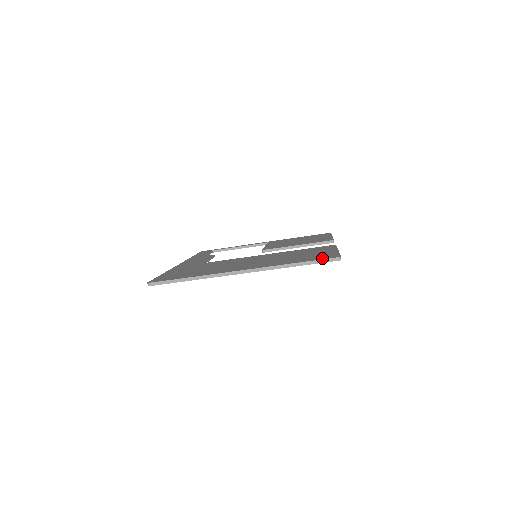
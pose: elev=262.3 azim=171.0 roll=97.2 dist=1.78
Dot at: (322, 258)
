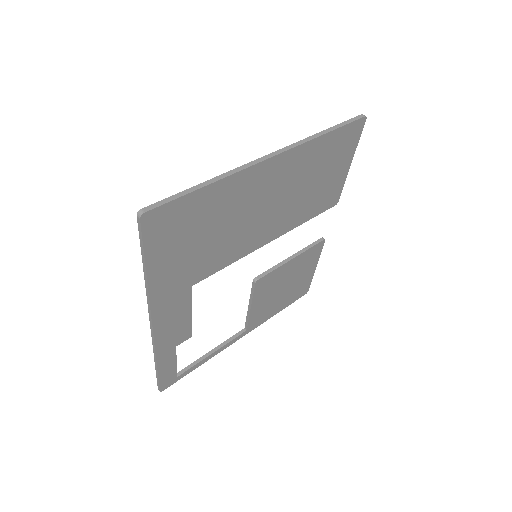
Dot at: occluded
